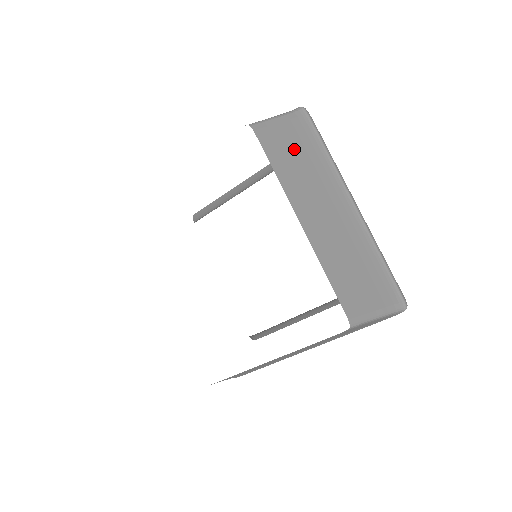
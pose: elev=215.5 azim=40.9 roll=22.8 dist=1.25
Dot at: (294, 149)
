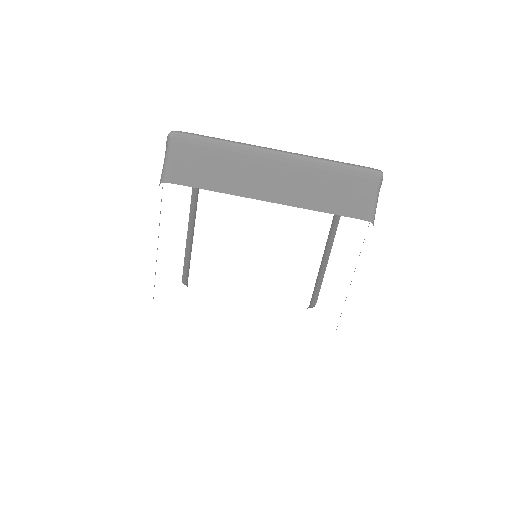
Dot at: (203, 163)
